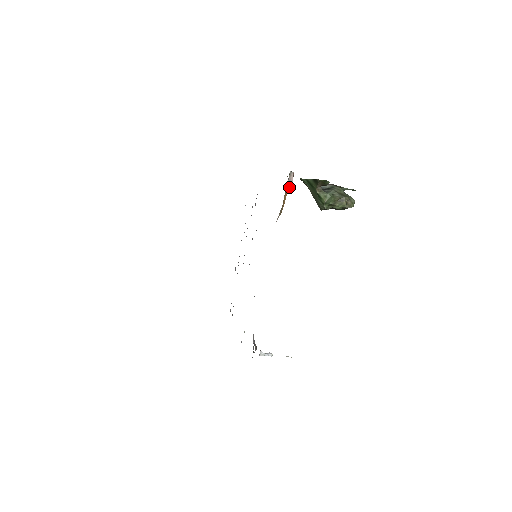
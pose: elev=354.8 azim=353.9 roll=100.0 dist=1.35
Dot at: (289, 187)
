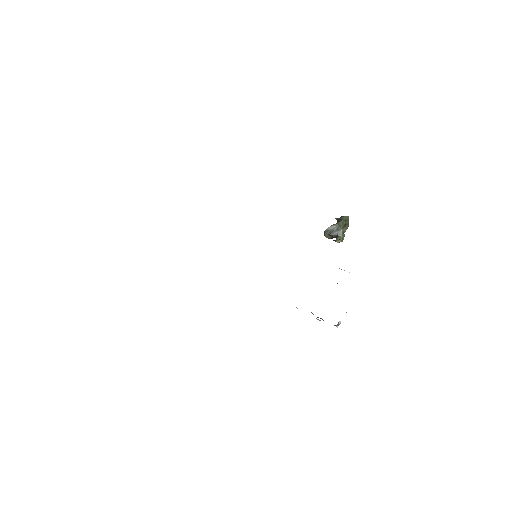
Dot at: occluded
